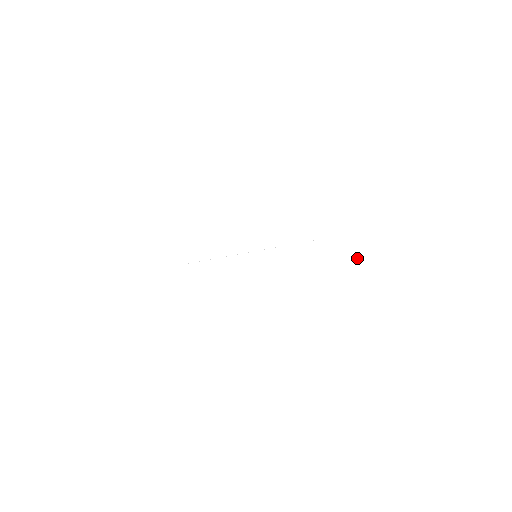
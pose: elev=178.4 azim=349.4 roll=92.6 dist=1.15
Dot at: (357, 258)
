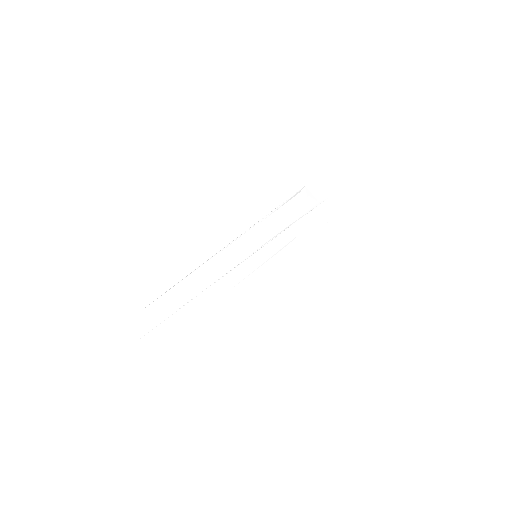
Dot at: (334, 215)
